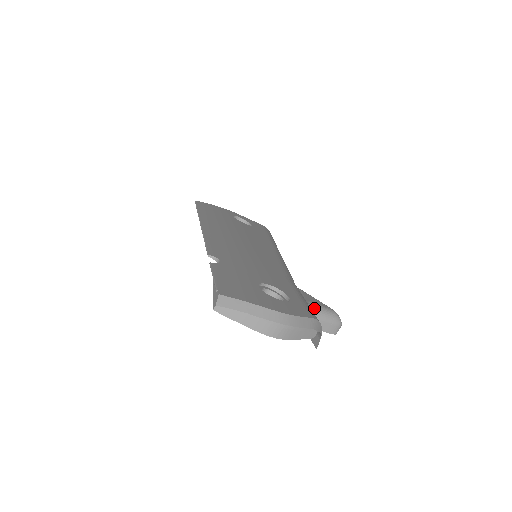
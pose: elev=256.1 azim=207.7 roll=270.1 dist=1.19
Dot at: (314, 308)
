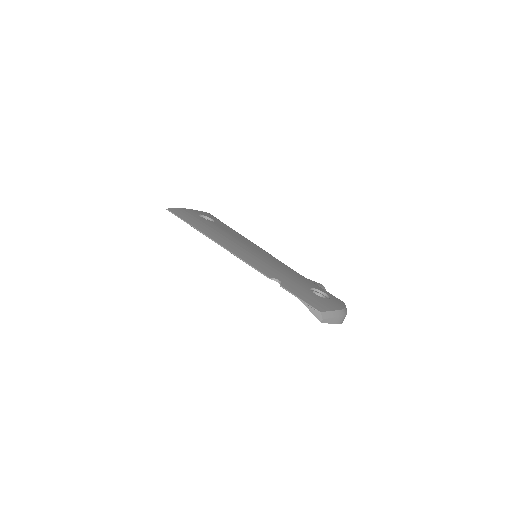
Dot at: occluded
